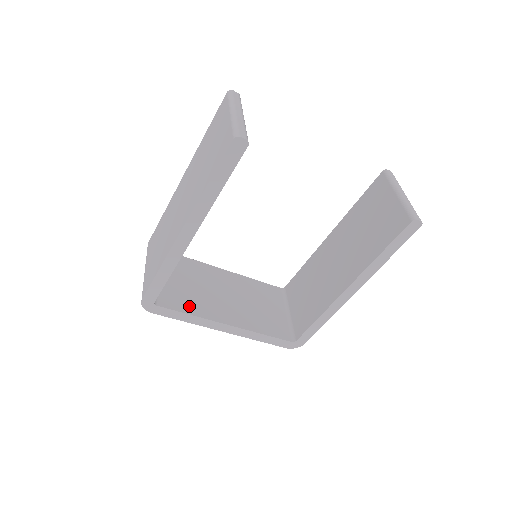
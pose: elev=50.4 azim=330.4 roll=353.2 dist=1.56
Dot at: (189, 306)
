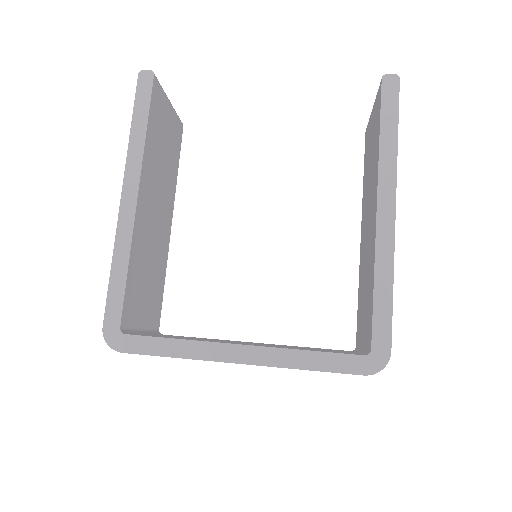
Dot at: (178, 338)
